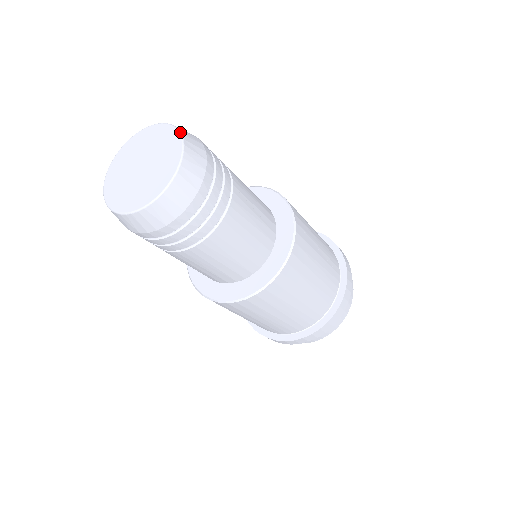
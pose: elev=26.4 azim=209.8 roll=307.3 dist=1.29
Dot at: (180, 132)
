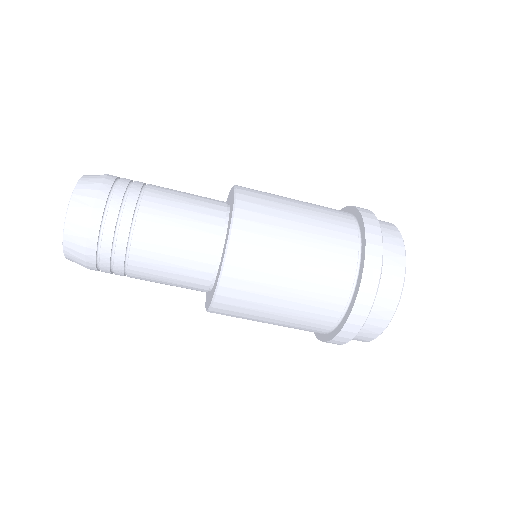
Dot at: occluded
